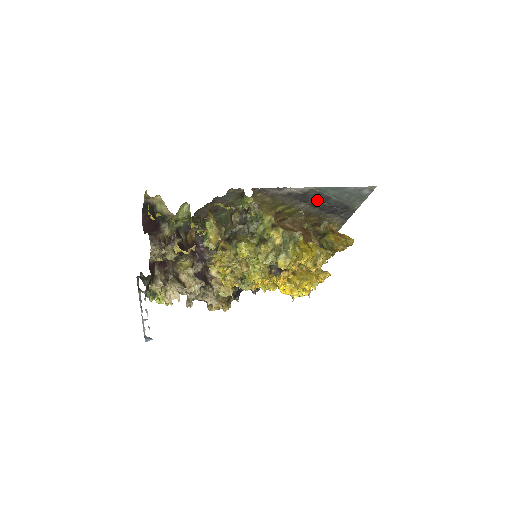
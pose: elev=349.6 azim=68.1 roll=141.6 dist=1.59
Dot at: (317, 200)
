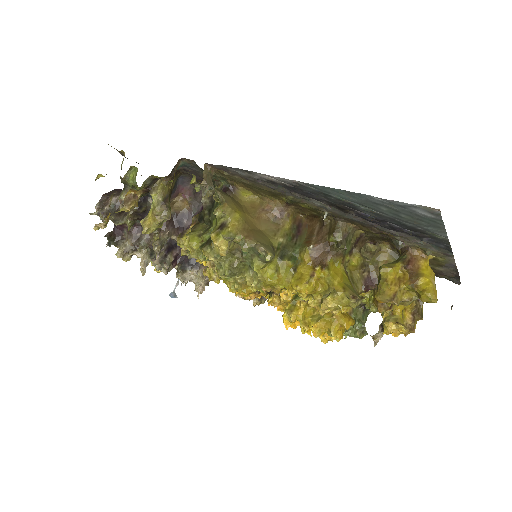
Dot at: (334, 202)
